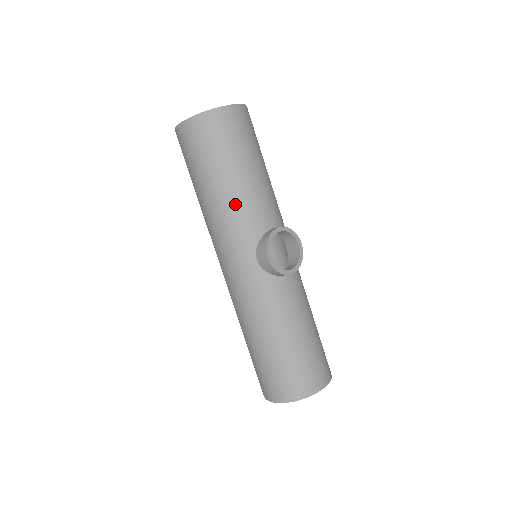
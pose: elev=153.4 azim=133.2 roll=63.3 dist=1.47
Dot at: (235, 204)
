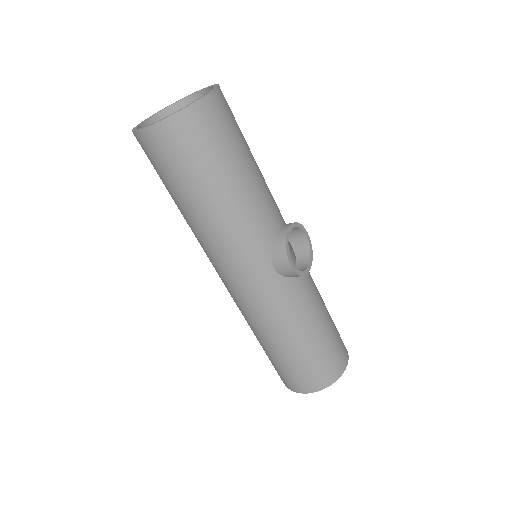
Dot at: (241, 214)
